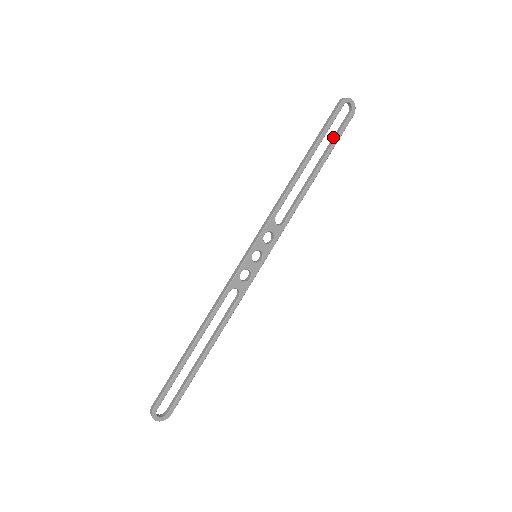
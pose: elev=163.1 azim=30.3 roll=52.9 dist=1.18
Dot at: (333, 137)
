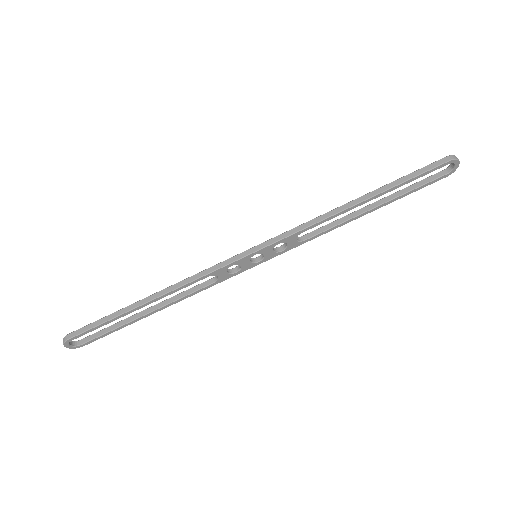
Dot at: (412, 185)
